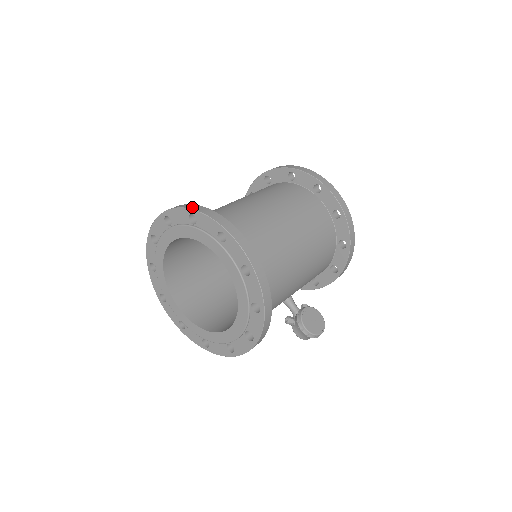
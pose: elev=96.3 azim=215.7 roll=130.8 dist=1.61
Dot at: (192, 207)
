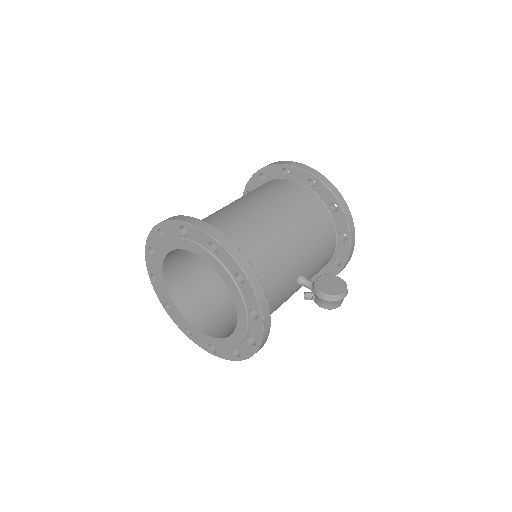
Dot at: occluded
